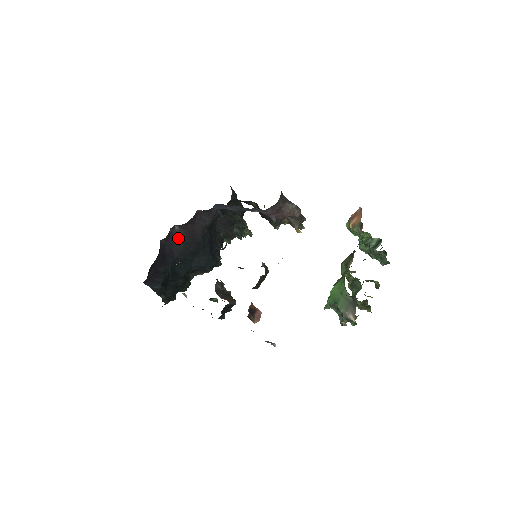
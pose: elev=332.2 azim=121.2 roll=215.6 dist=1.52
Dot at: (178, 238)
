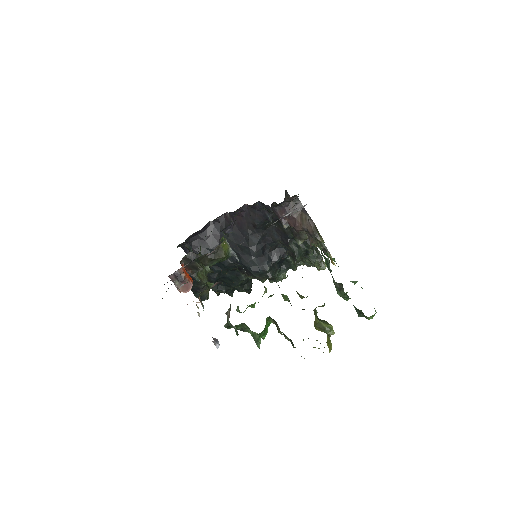
Dot at: occluded
